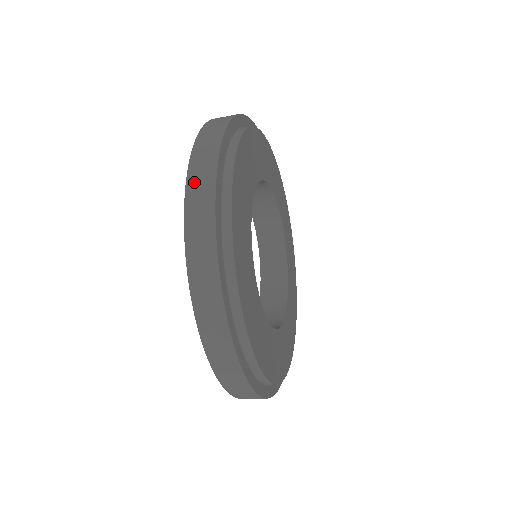
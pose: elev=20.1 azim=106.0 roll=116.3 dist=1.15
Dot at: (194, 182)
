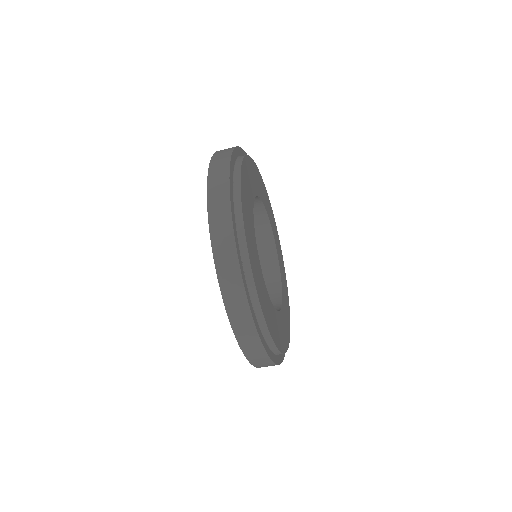
Dot at: (221, 151)
